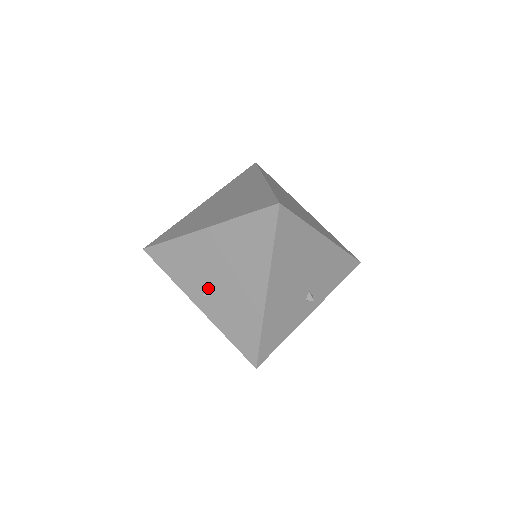
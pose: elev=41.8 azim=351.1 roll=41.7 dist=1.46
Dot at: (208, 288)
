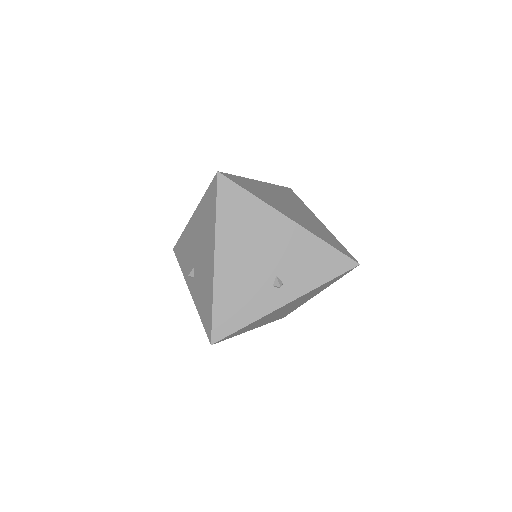
Dot at: (193, 269)
